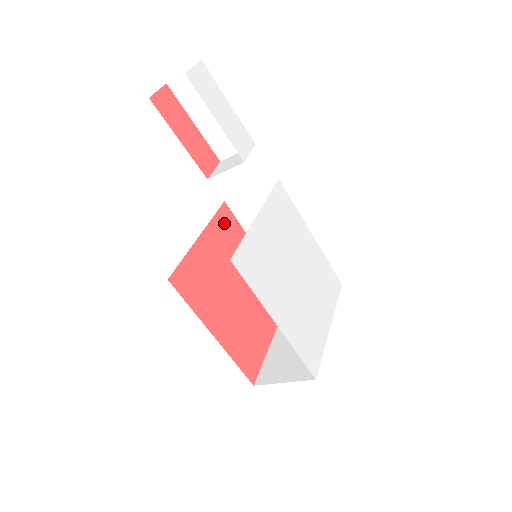
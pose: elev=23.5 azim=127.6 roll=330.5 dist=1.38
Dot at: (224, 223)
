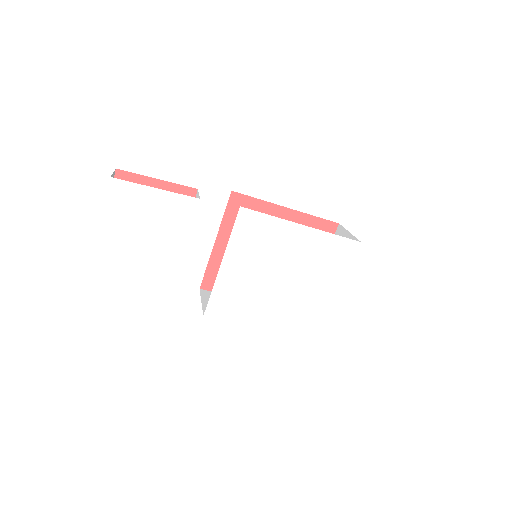
Dot at: (237, 211)
